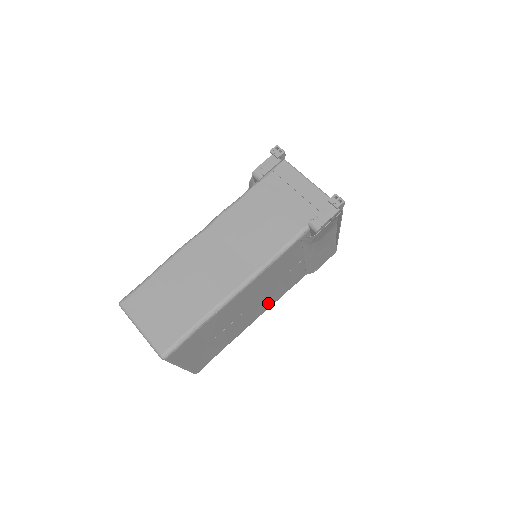
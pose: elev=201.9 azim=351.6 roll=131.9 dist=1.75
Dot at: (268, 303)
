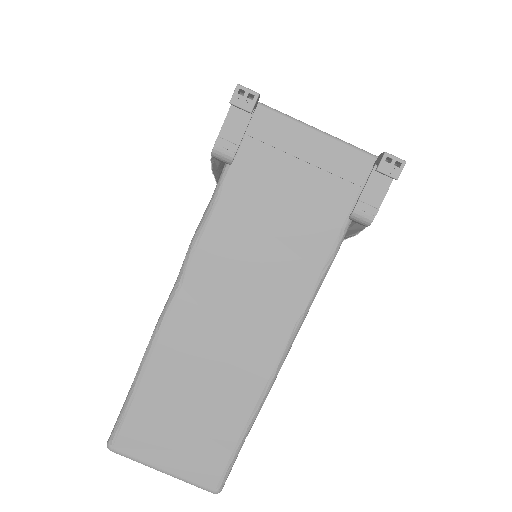
Dot at: occluded
